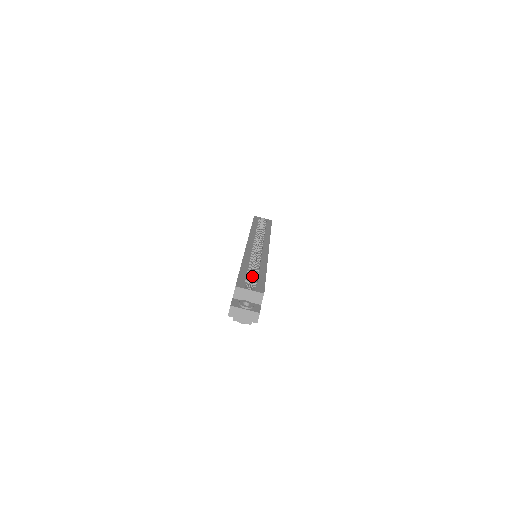
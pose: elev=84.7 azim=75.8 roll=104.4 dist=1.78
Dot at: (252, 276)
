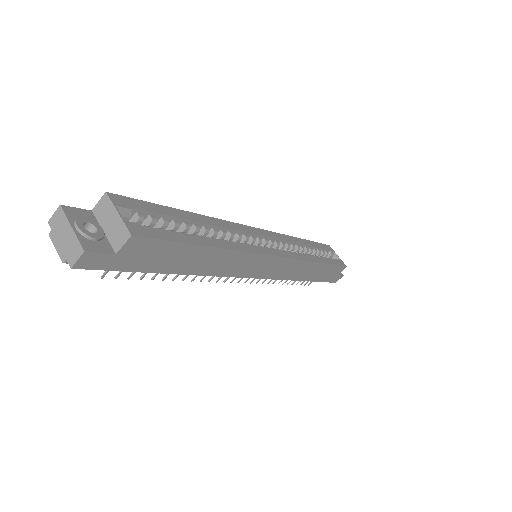
Dot at: occluded
